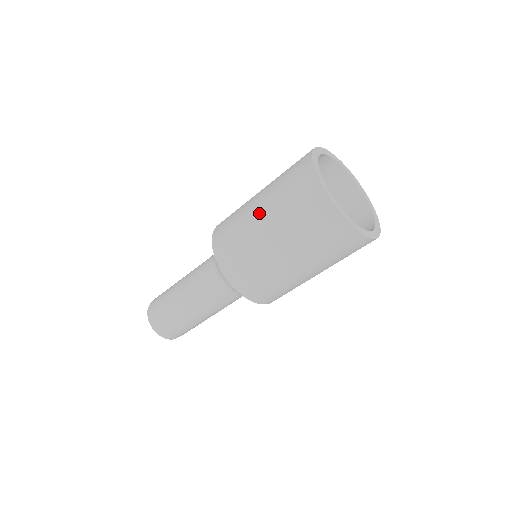
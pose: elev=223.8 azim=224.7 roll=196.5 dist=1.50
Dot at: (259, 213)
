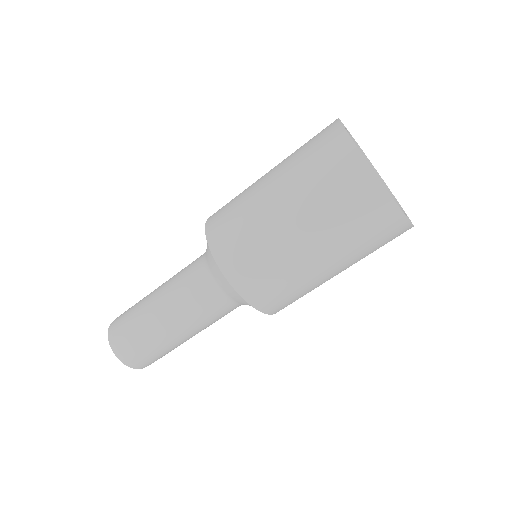
Dot at: (299, 236)
